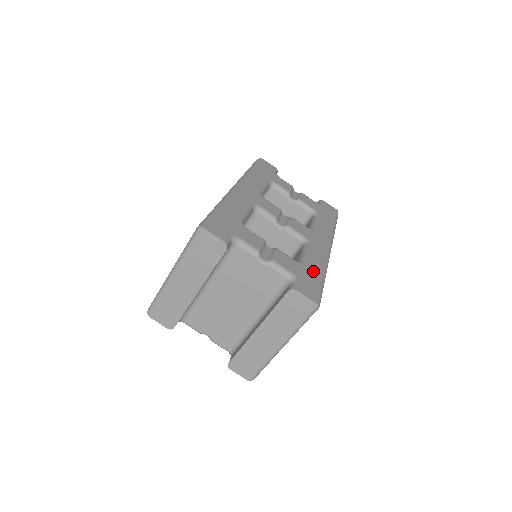
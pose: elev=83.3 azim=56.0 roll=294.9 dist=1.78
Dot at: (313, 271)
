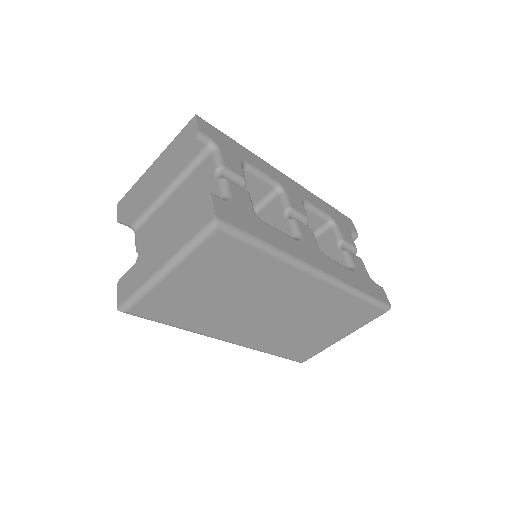
Dot at: (261, 230)
